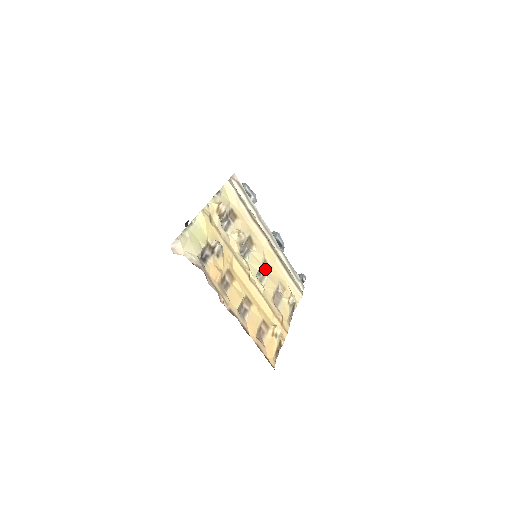
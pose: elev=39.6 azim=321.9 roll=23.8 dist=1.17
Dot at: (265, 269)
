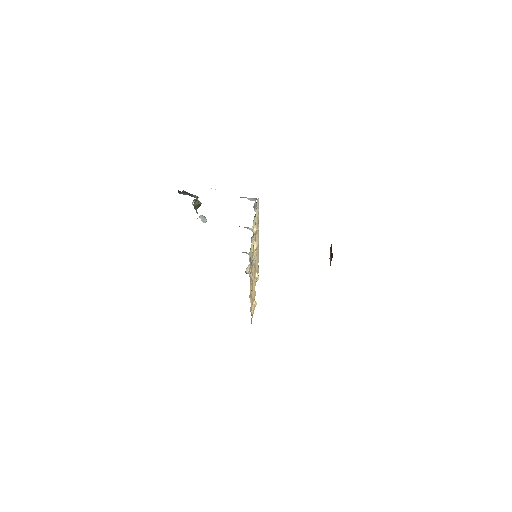
Dot at: occluded
